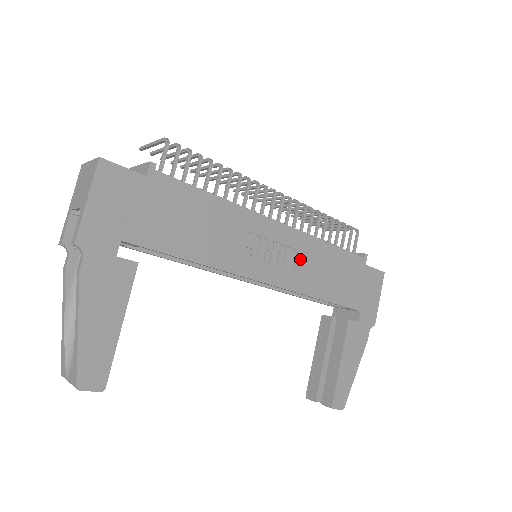
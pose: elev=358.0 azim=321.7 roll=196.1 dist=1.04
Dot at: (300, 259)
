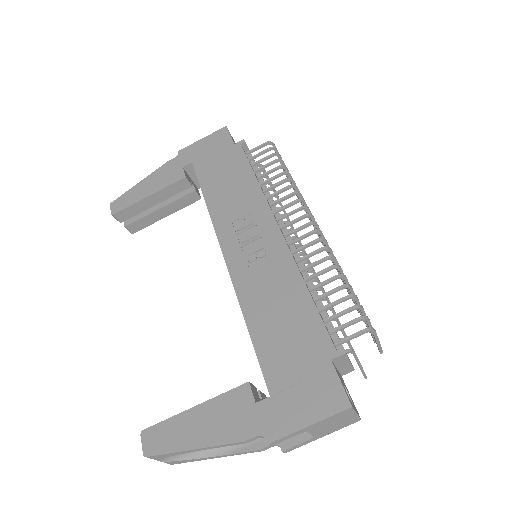
Dot at: (266, 269)
